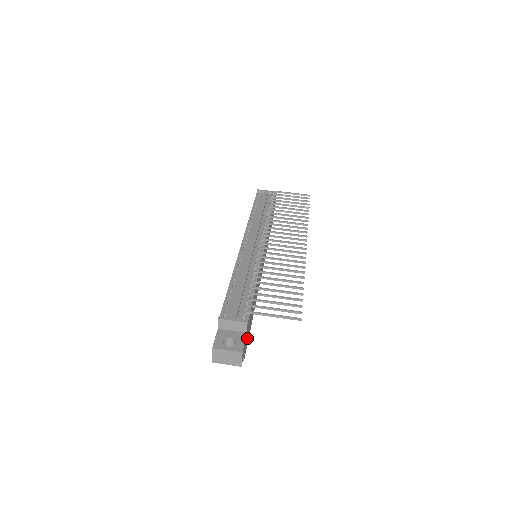
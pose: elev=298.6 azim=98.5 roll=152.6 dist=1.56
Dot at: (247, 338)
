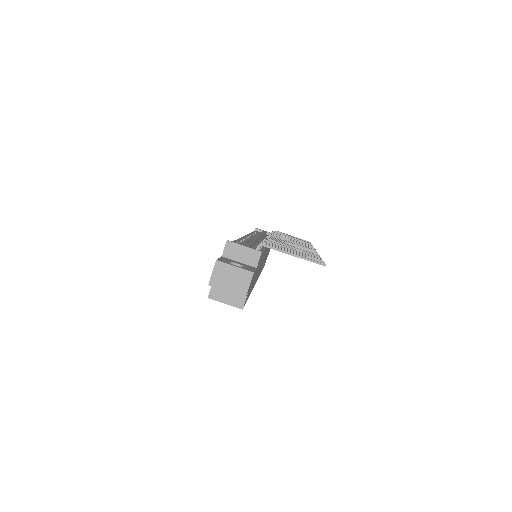
Dot at: (250, 288)
